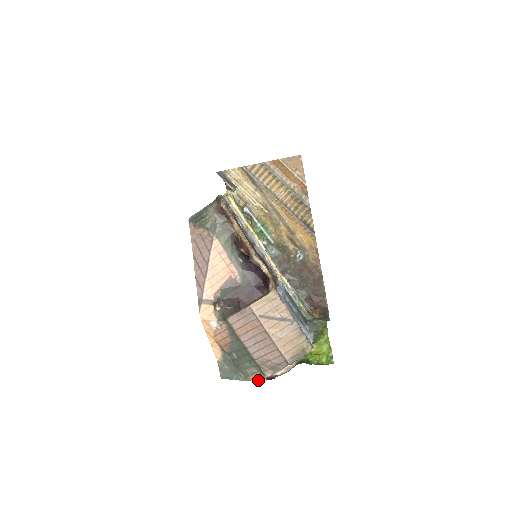
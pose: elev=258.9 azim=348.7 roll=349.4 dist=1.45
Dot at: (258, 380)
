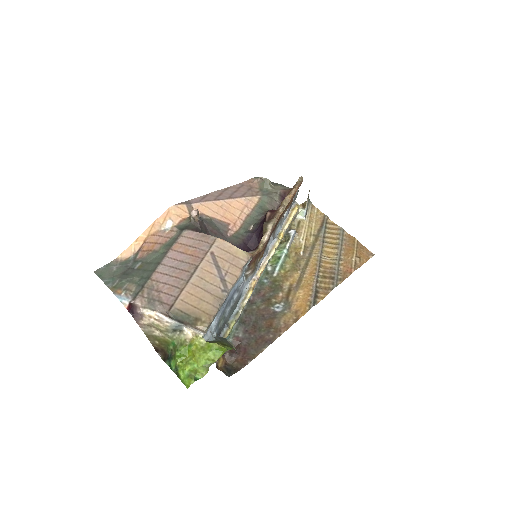
Dot at: (121, 299)
